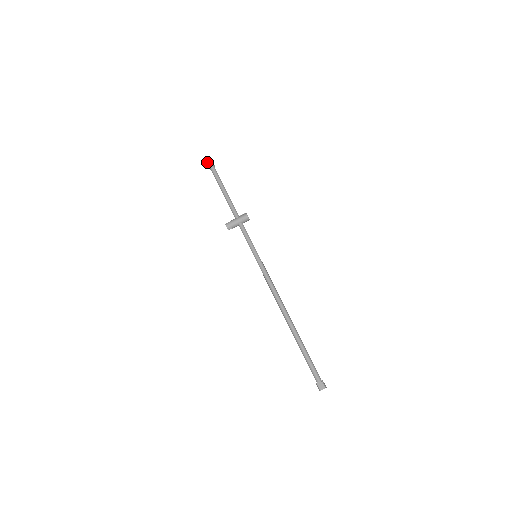
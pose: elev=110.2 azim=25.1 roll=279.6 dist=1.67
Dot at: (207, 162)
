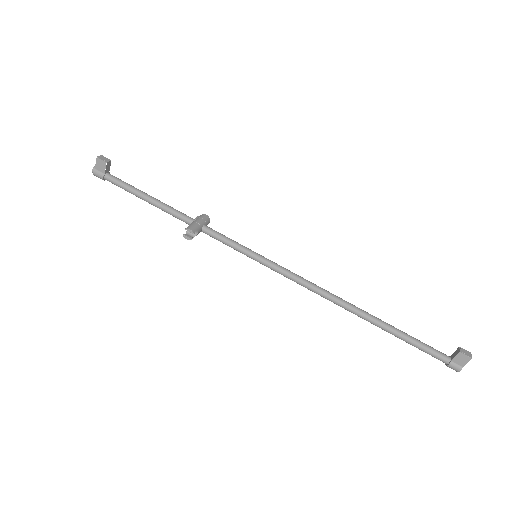
Dot at: (104, 161)
